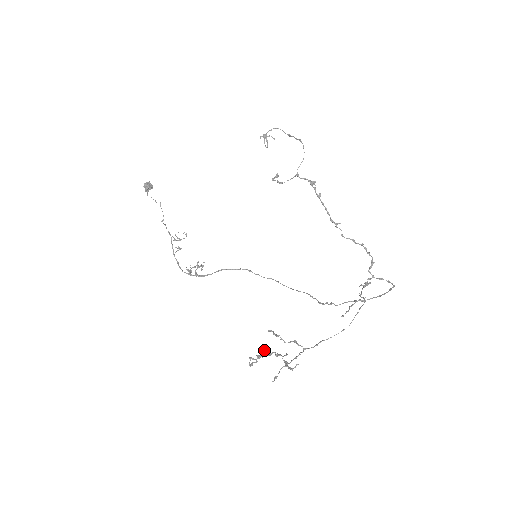
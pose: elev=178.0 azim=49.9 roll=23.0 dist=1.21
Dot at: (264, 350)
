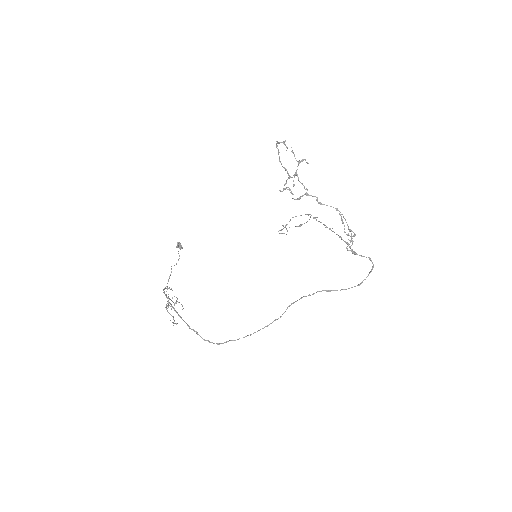
Dot at: occluded
